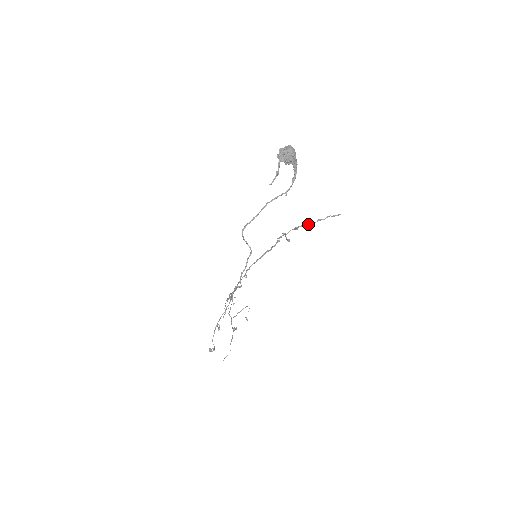
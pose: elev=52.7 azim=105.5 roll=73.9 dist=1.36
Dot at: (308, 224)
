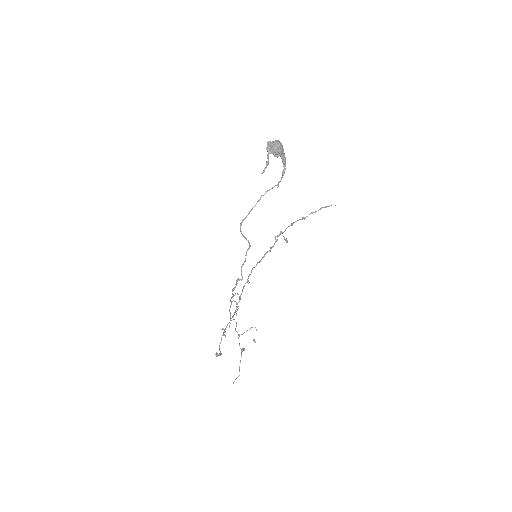
Dot at: (302, 218)
